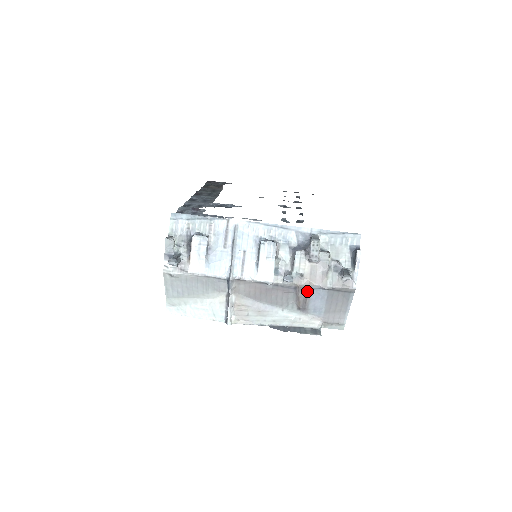
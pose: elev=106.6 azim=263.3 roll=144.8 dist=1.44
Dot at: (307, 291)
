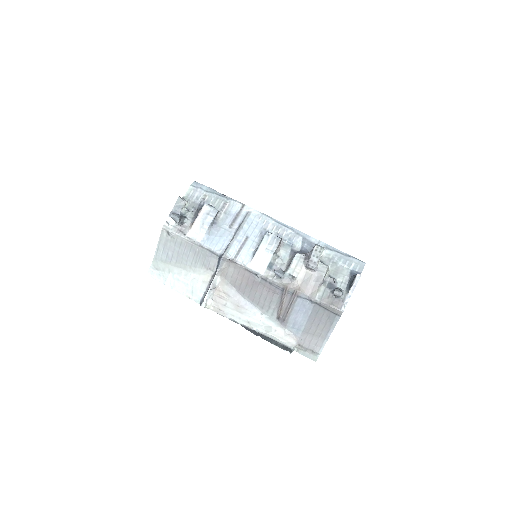
Dot at: (293, 298)
